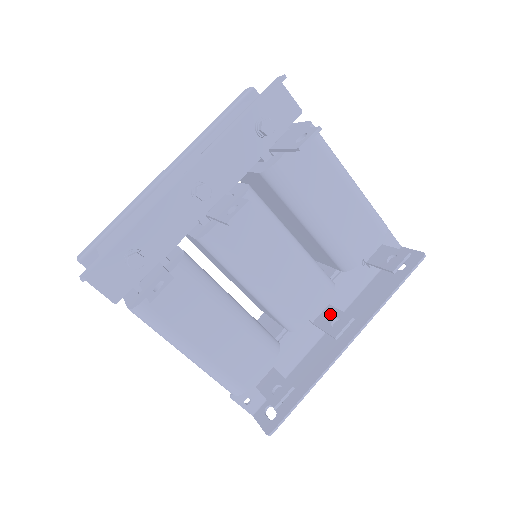
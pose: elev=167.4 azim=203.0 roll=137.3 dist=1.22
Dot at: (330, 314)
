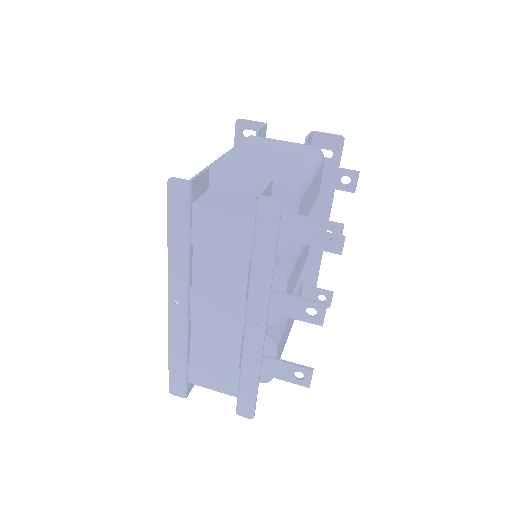
Dot at: occluded
